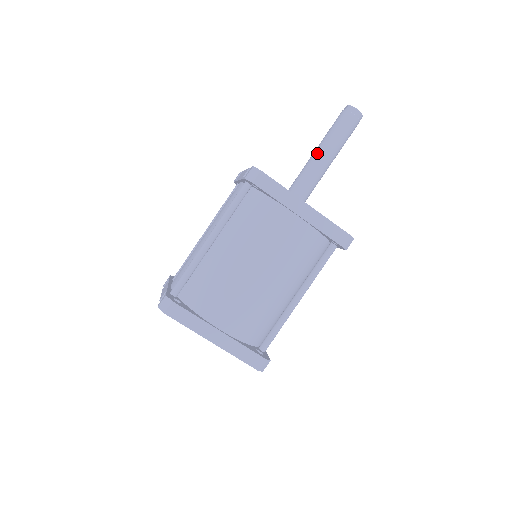
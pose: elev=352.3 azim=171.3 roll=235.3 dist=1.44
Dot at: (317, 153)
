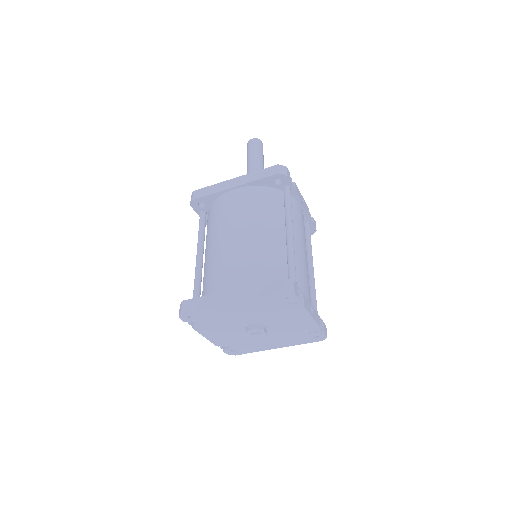
Dot at: occluded
